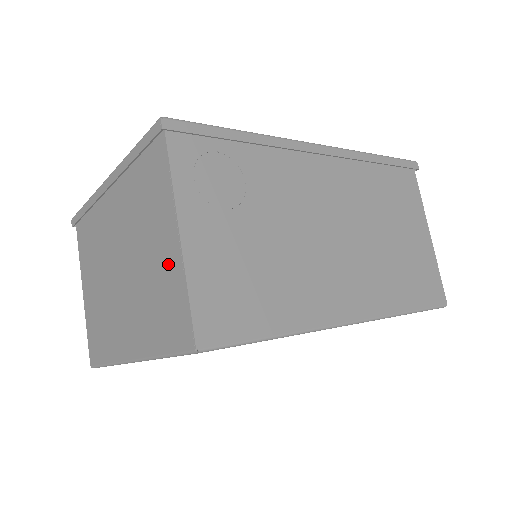
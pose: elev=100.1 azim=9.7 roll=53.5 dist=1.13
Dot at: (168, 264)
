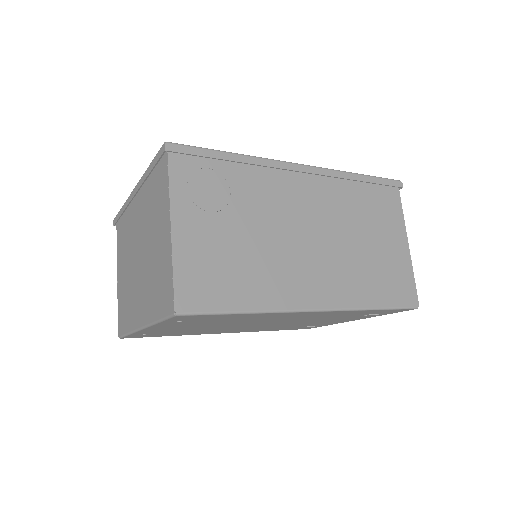
Dot at: (164, 251)
